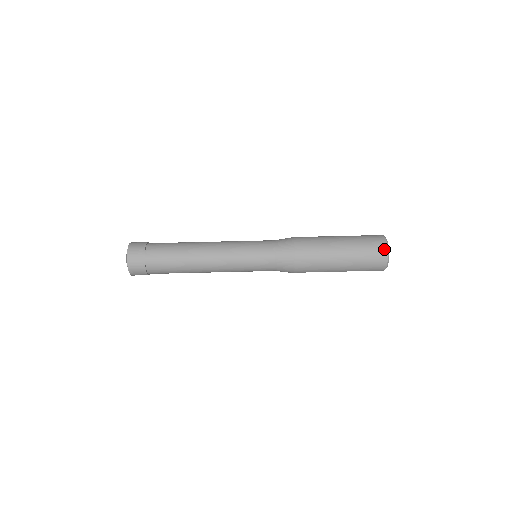
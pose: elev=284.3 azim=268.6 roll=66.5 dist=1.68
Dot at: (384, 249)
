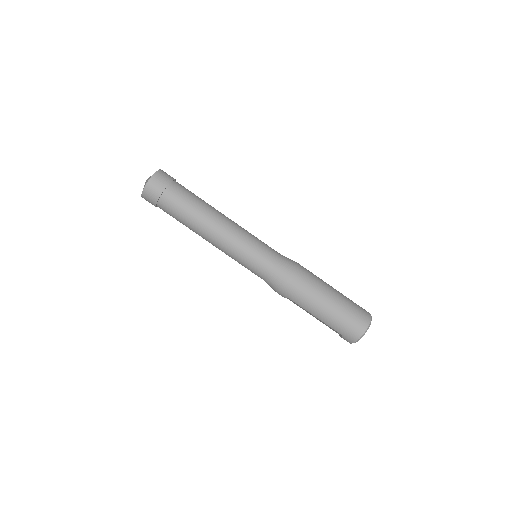
Dot at: (366, 322)
